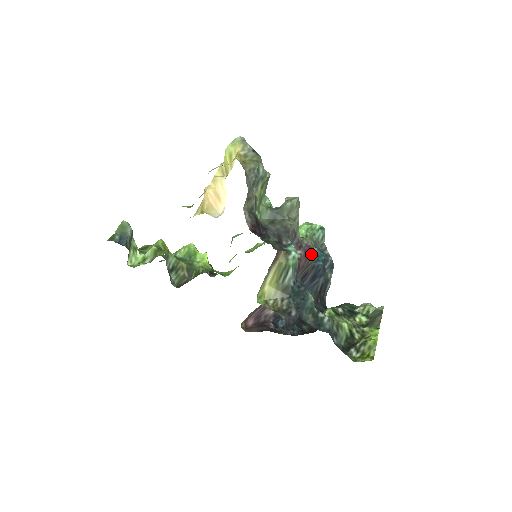
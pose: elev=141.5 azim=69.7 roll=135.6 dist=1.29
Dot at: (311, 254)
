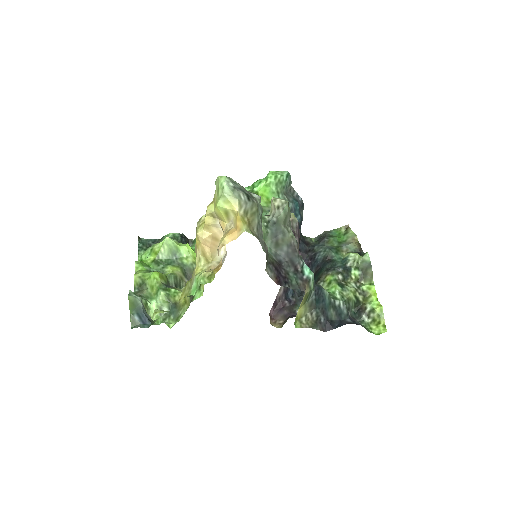
Dot at: occluded
